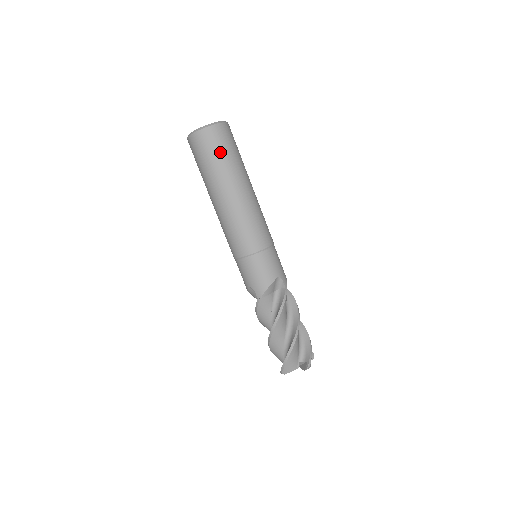
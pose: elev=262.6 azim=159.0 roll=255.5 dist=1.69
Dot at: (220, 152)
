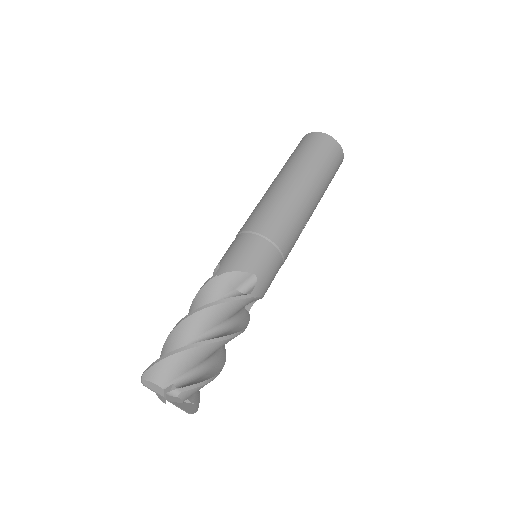
Dot at: (317, 153)
